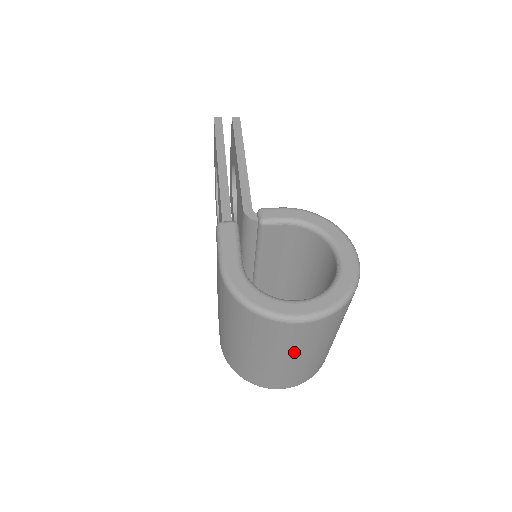
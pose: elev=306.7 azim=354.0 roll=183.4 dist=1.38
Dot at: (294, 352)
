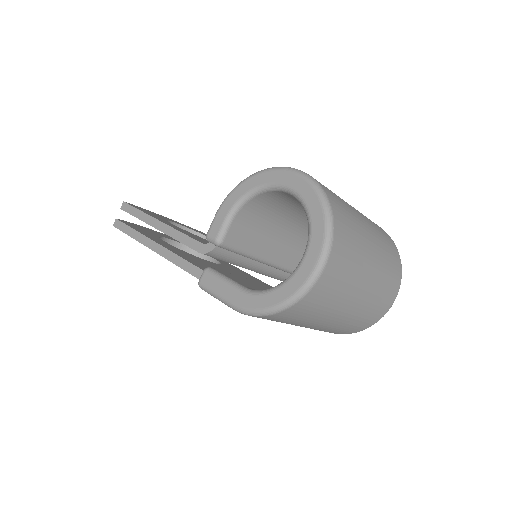
Dot at: (357, 280)
